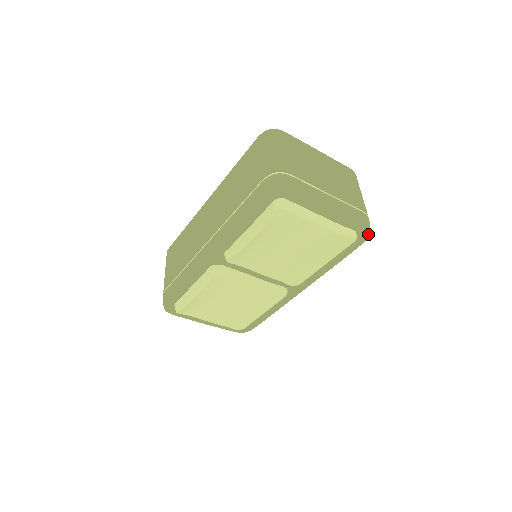
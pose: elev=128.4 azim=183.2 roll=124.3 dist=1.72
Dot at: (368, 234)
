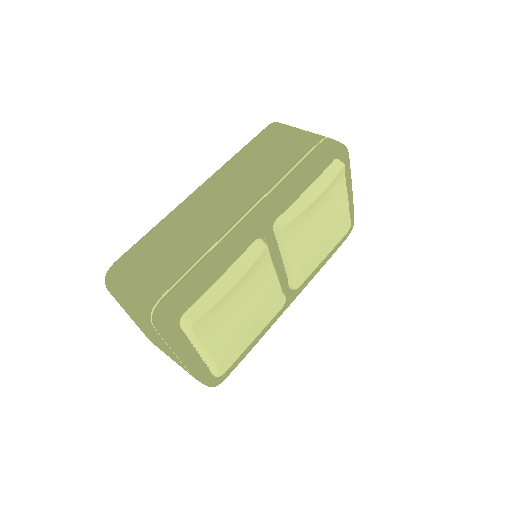
Dot at: (352, 228)
